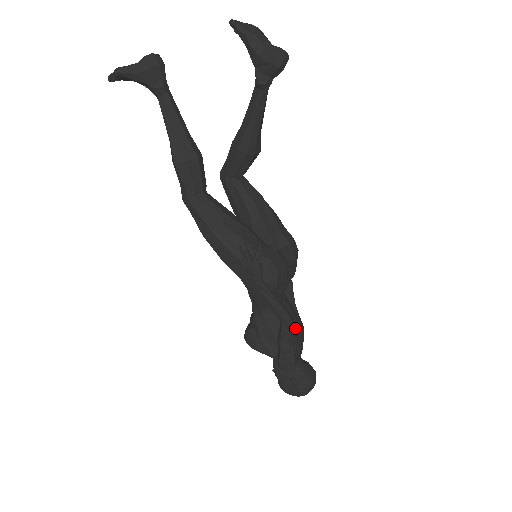
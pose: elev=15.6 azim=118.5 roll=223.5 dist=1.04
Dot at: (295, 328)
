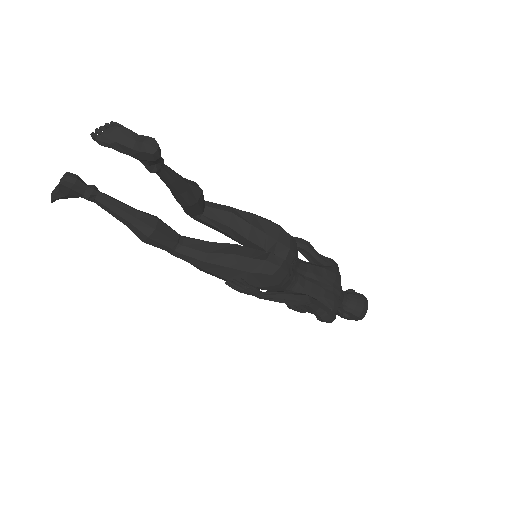
Dot at: (323, 287)
